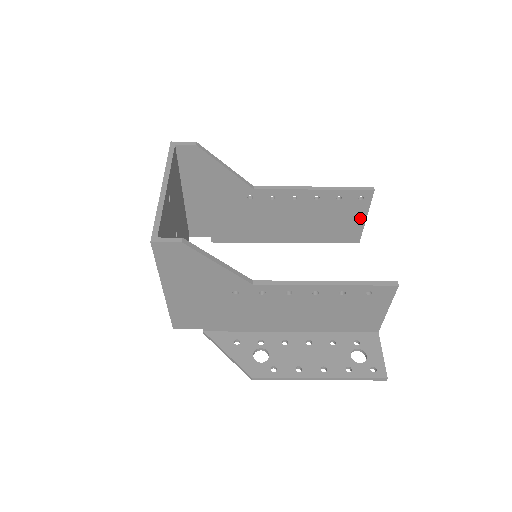
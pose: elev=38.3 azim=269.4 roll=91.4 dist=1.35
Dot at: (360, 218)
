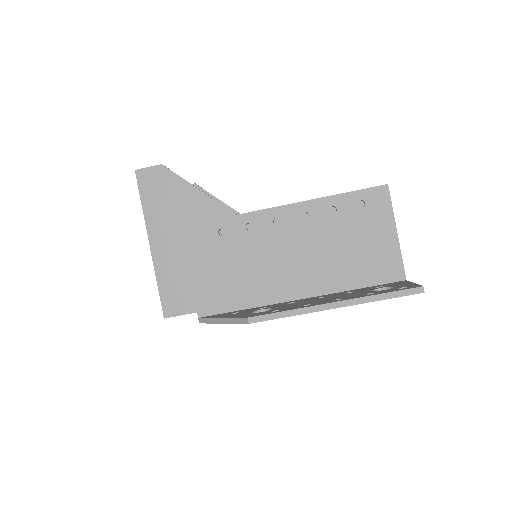
Dot at: occluded
